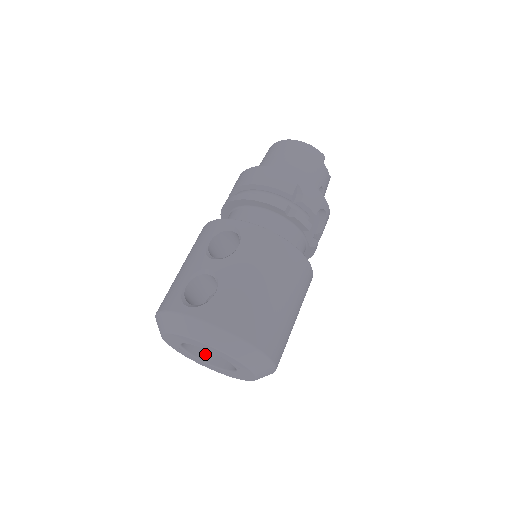
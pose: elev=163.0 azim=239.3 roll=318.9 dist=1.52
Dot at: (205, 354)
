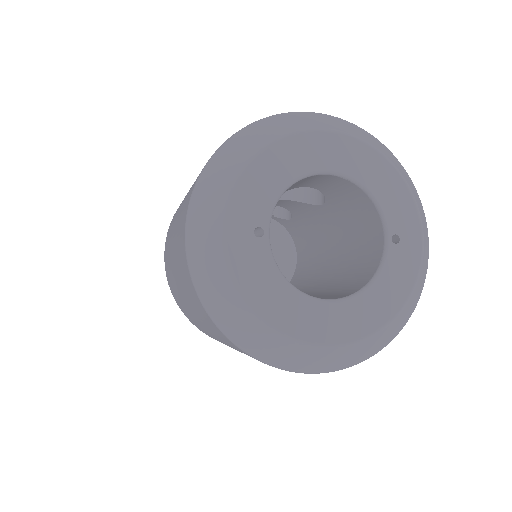
Dot at: occluded
